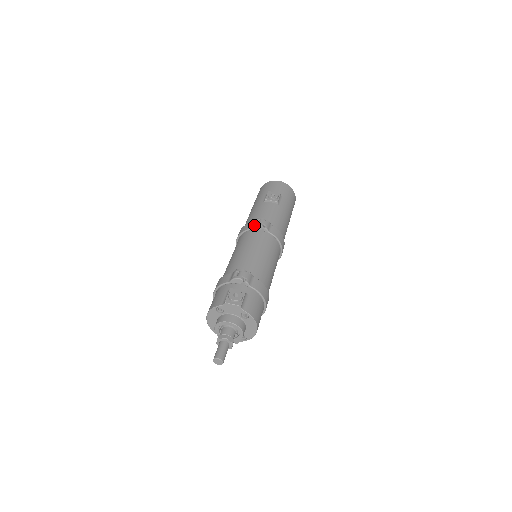
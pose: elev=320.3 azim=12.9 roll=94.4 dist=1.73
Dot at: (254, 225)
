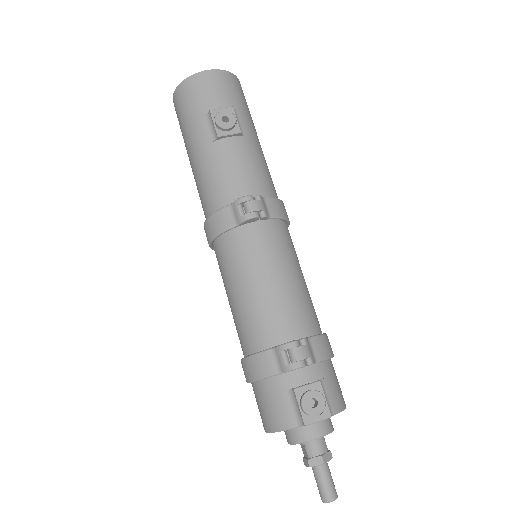
Dot at: (243, 220)
